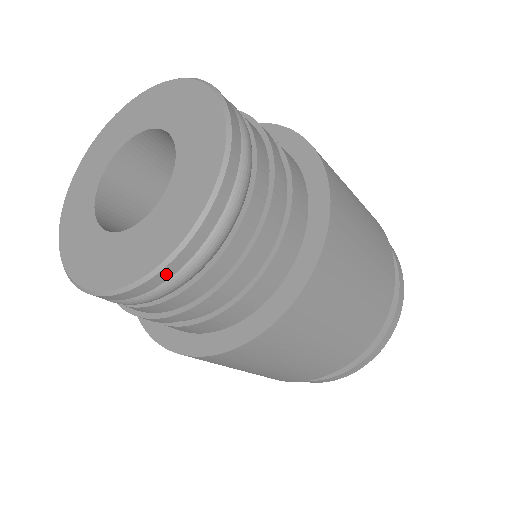
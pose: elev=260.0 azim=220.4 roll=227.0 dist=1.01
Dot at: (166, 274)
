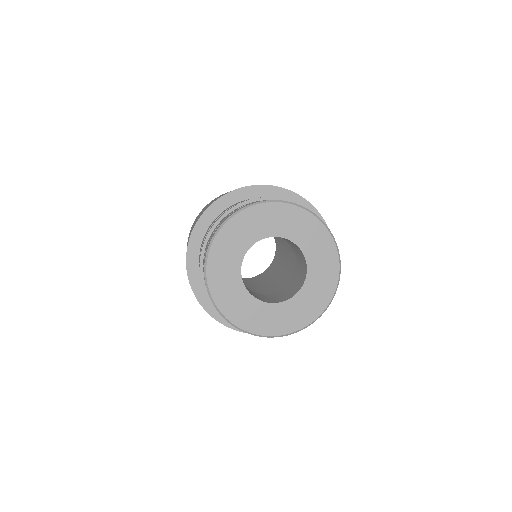
Dot at: (324, 309)
